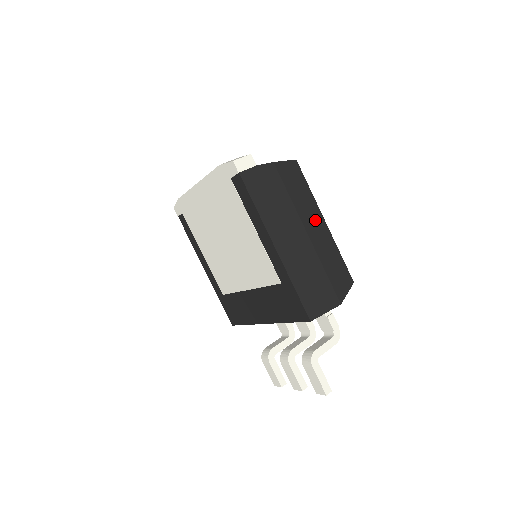
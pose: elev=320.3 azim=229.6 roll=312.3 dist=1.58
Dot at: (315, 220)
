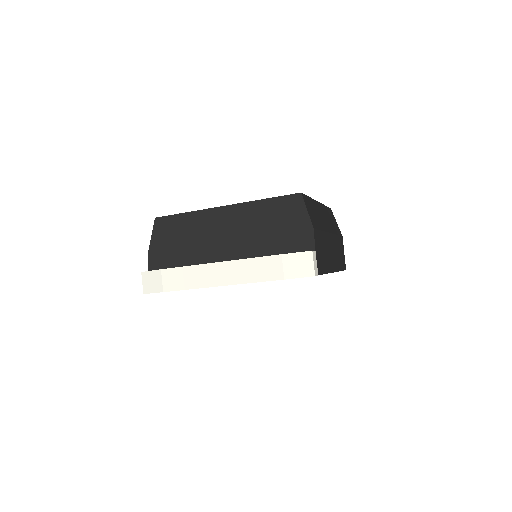
Dot at: (322, 214)
